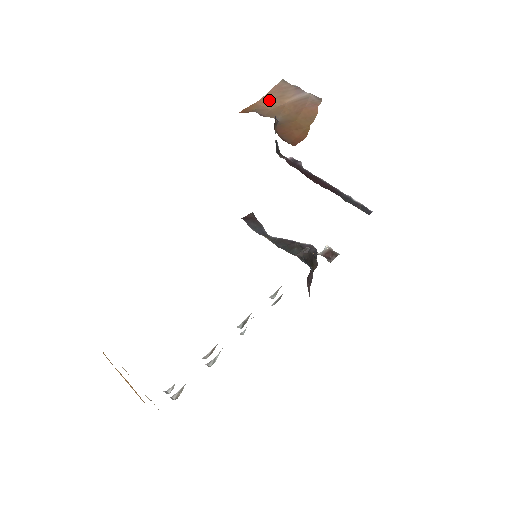
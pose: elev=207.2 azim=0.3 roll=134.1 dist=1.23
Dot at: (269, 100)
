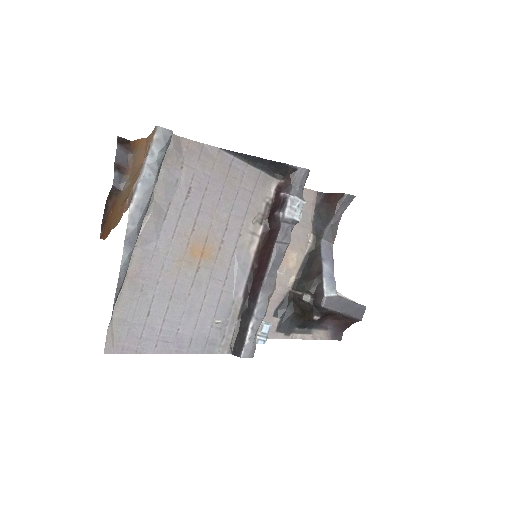
Dot at: (147, 146)
